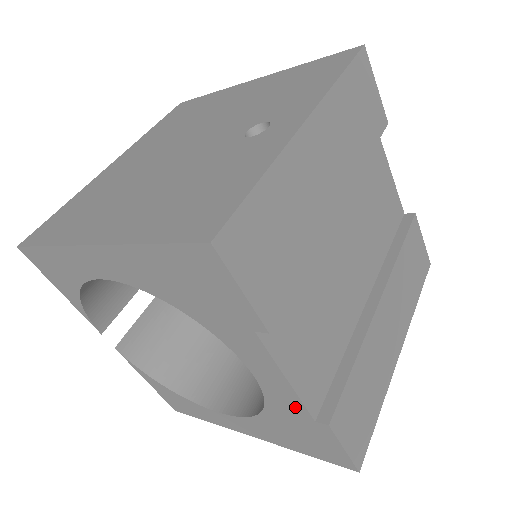
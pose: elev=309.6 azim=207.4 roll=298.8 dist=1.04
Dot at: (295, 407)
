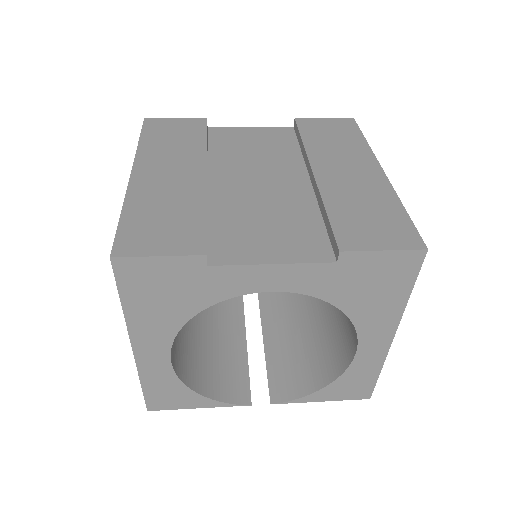
Dot at: (317, 273)
